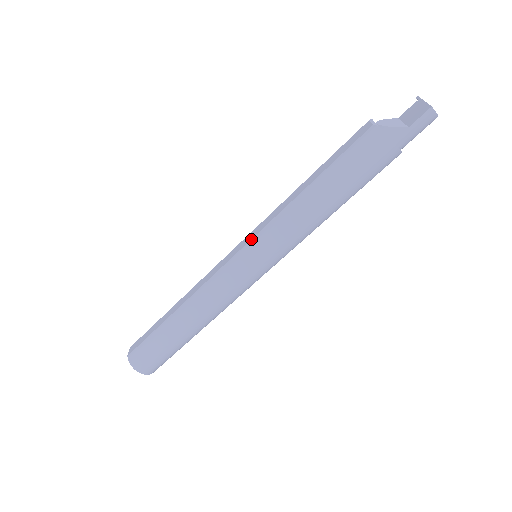
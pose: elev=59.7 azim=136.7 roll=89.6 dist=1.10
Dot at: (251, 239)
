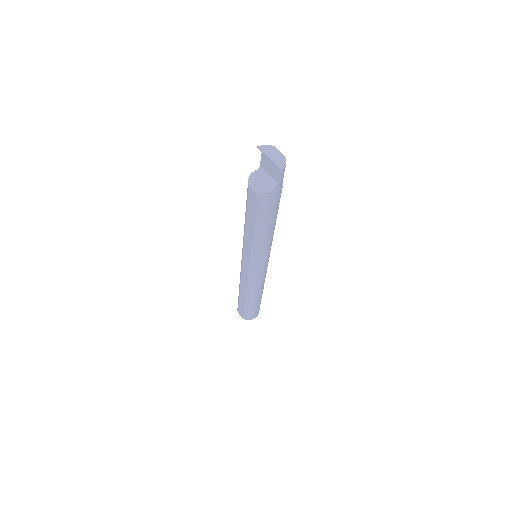
Dot at: (250, 262)
